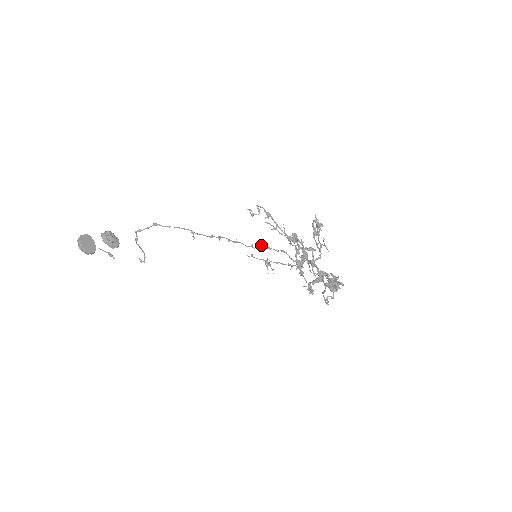
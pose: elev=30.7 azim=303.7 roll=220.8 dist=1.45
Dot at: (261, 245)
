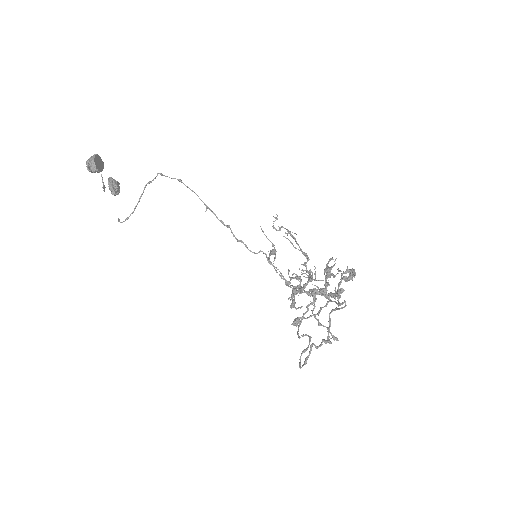
Dot at: occluded
